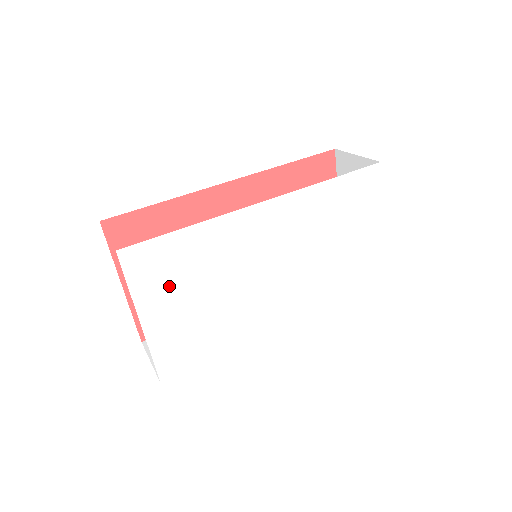
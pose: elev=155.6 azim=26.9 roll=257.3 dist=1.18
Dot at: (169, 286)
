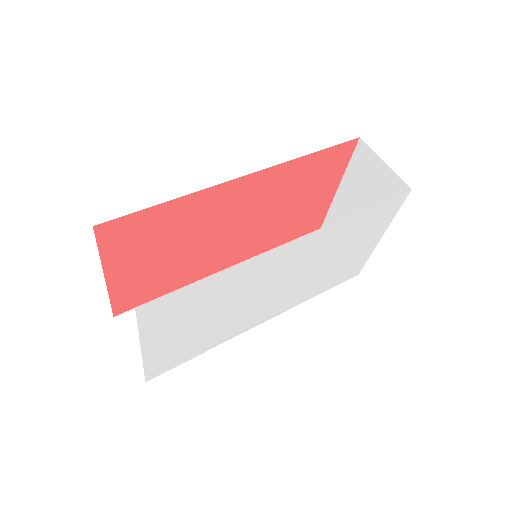
Dot at: (178, 319)
